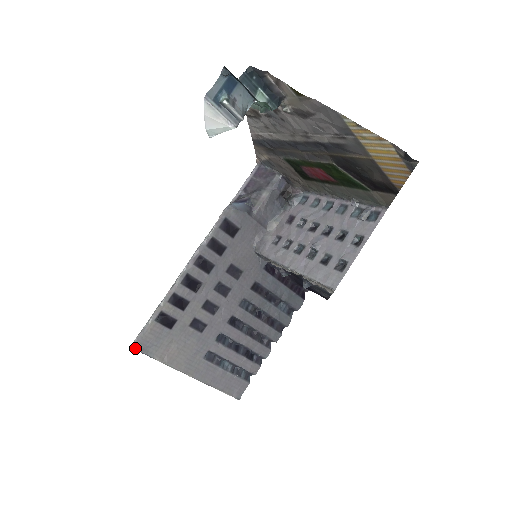
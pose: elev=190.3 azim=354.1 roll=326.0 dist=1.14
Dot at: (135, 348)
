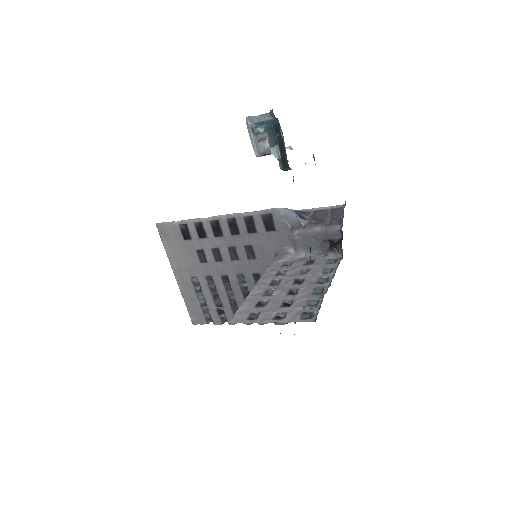
Dot at: (158, 227)
